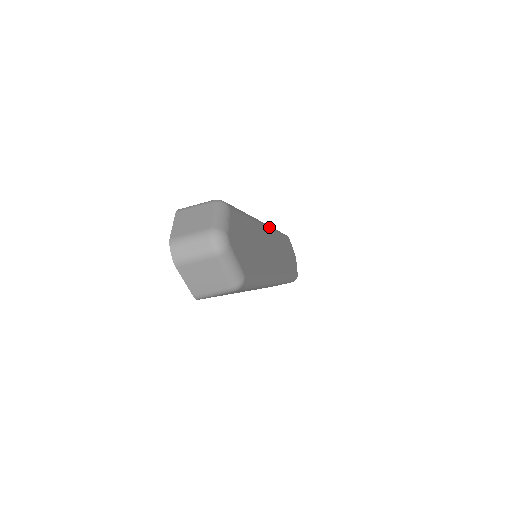
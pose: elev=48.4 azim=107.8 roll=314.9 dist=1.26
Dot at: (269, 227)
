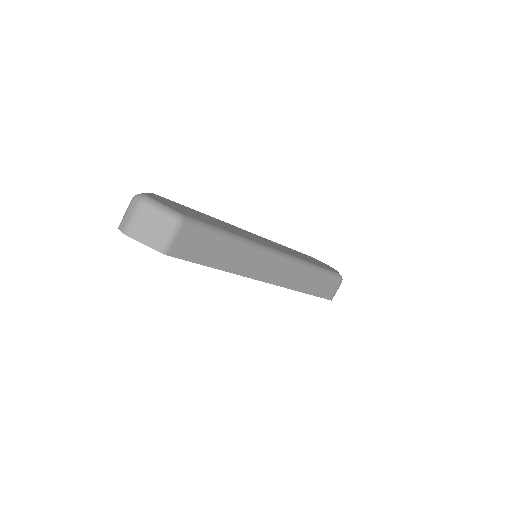
Dot at: occluded
